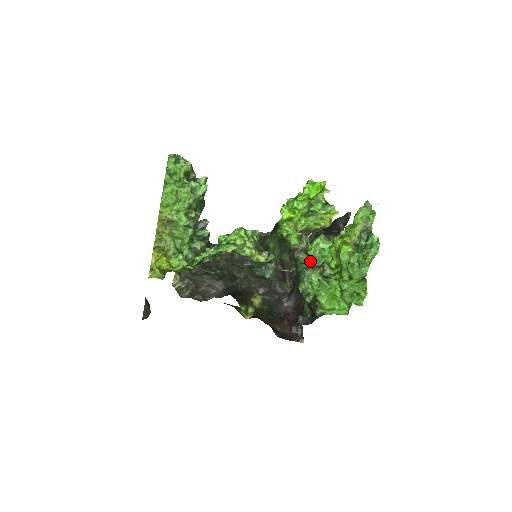
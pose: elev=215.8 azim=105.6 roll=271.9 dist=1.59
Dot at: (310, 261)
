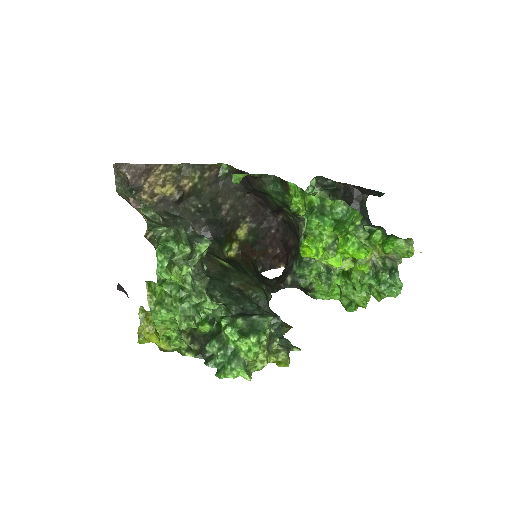
Dot at: occluded
